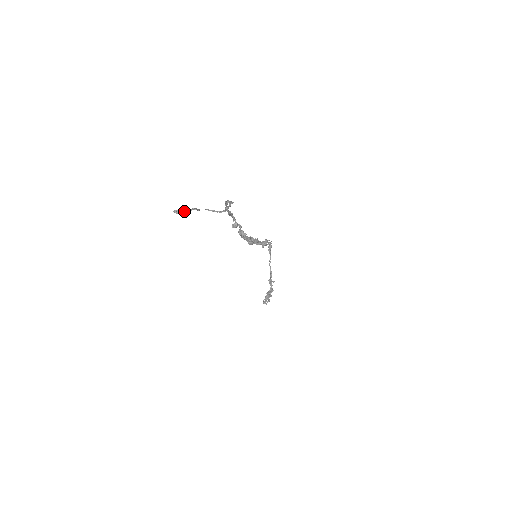
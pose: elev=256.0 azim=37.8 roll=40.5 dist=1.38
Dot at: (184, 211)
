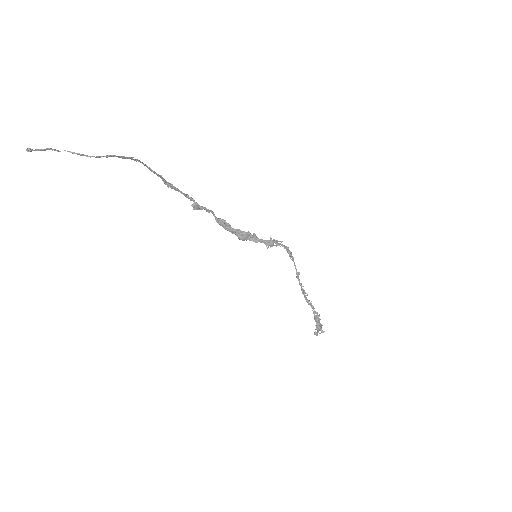
Dot at: (36, 149)
